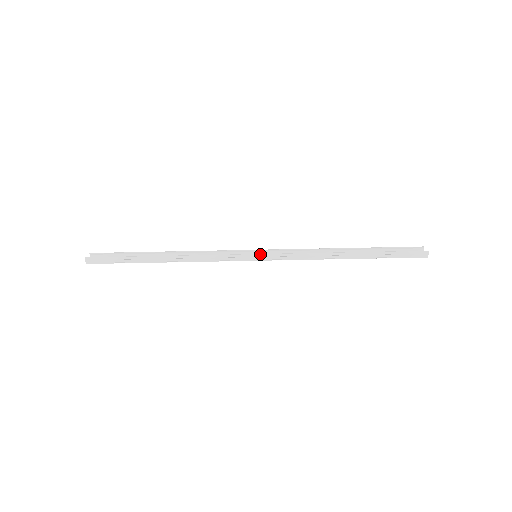
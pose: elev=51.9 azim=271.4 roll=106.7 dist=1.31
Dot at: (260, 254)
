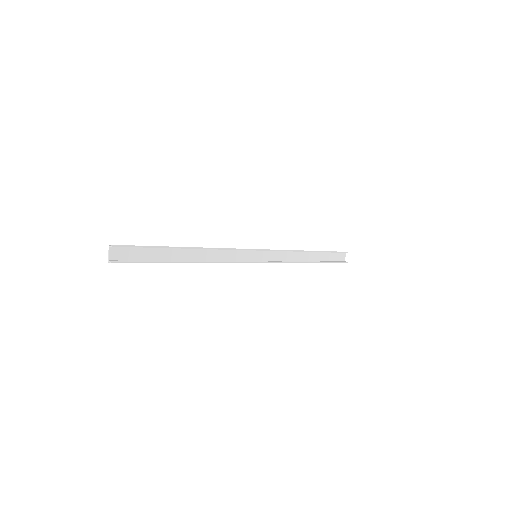
Dot at: (261, 262)
